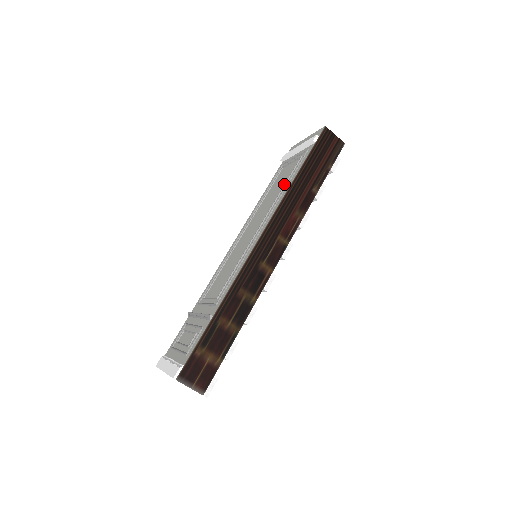
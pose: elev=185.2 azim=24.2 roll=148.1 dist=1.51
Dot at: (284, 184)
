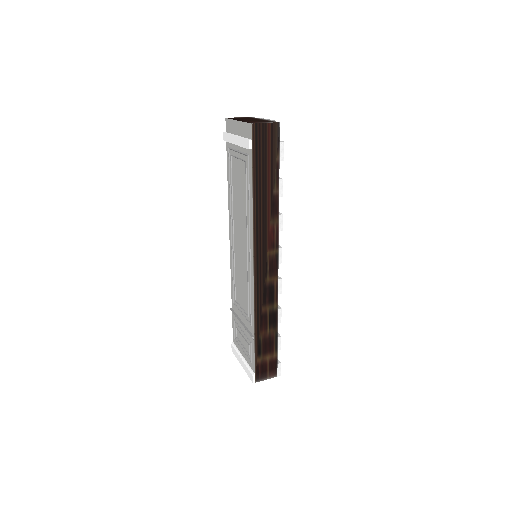
Dot at: (245, 199)
